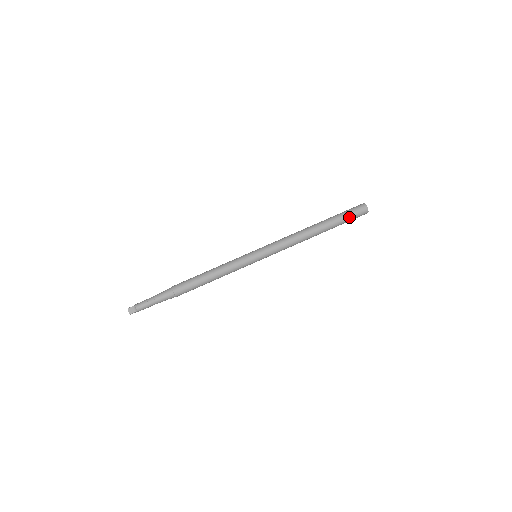
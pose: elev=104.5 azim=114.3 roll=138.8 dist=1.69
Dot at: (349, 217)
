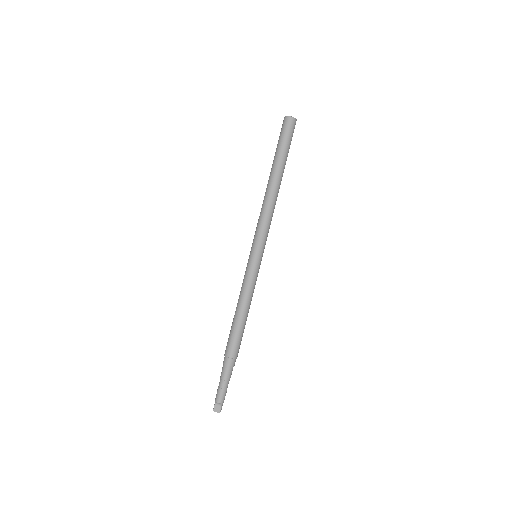
Dot at: (286, 141)
